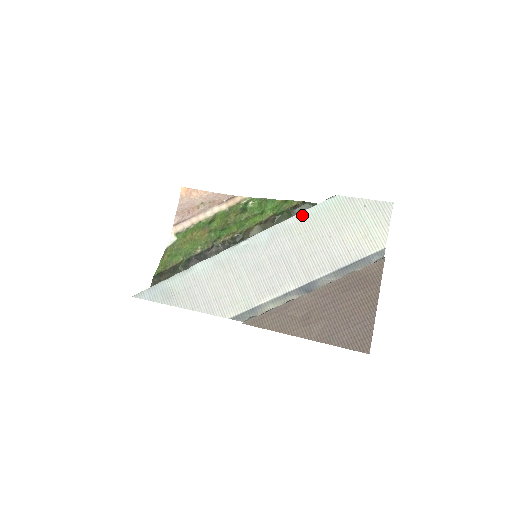
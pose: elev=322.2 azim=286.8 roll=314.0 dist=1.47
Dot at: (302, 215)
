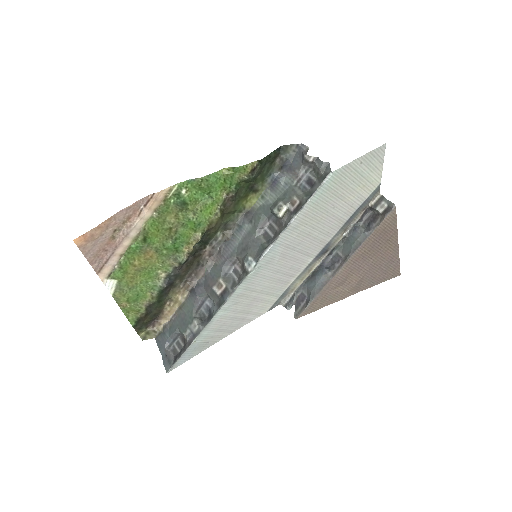
Dot at: (304, 211)
